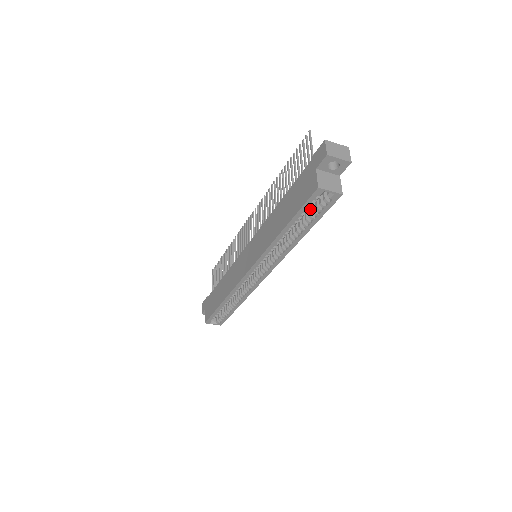
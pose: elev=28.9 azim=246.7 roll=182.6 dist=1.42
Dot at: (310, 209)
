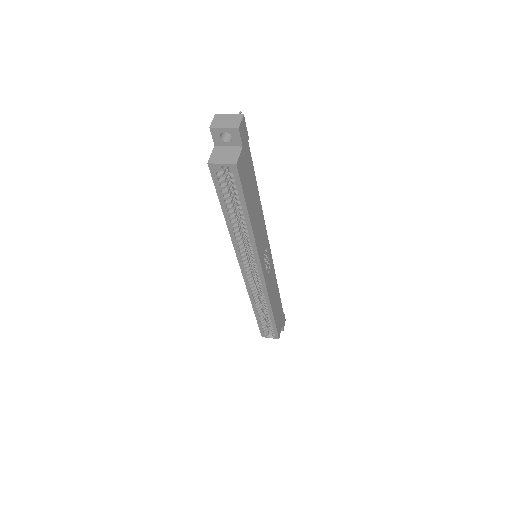
Dot at: occluded
